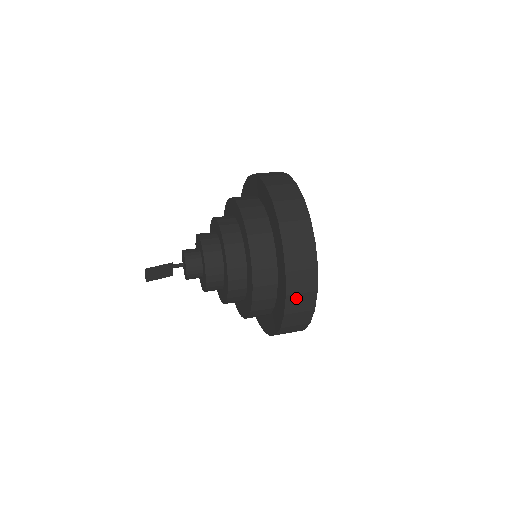
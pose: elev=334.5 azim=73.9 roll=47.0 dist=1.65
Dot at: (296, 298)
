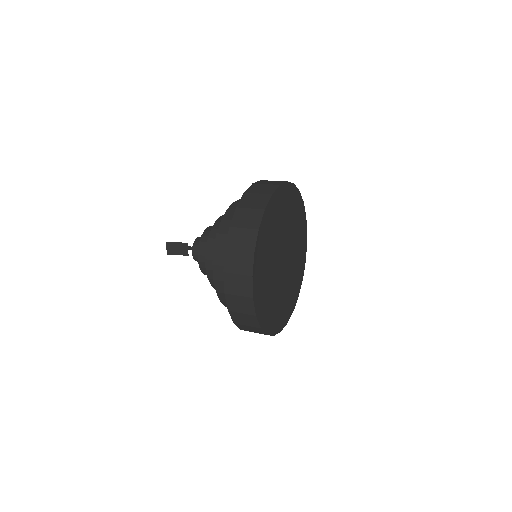
Dot at: (233, 278)
